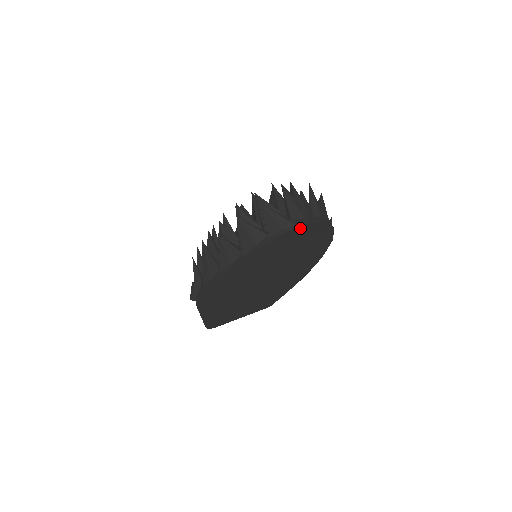
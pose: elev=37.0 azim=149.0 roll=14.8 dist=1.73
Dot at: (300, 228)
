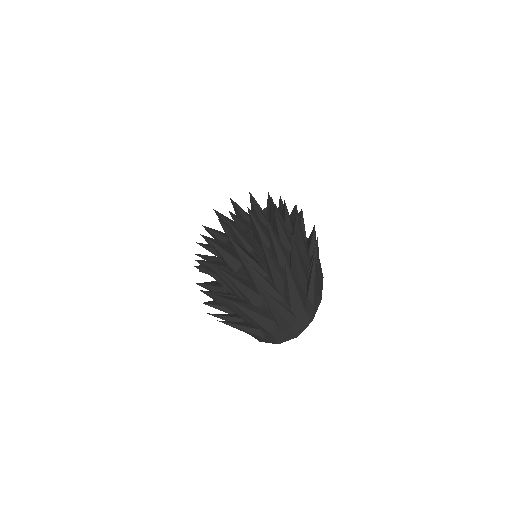
Dot at: (272, 340)
